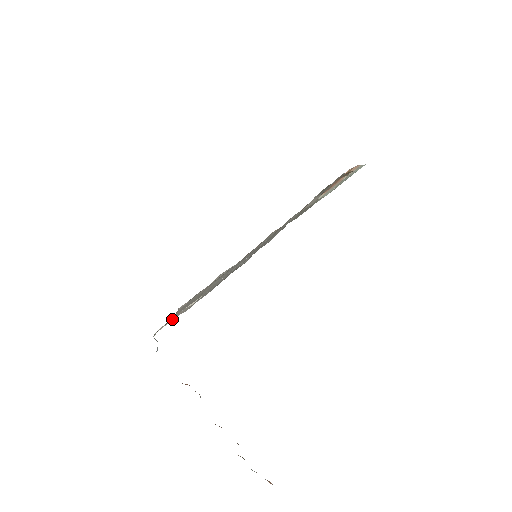
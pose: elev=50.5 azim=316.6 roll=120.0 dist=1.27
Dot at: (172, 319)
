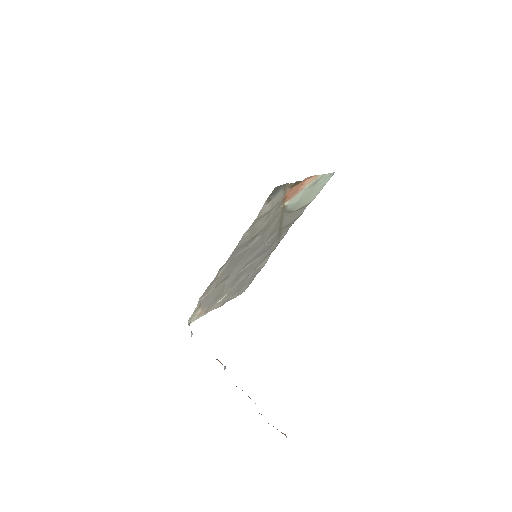
Dot at: (204, 312)
